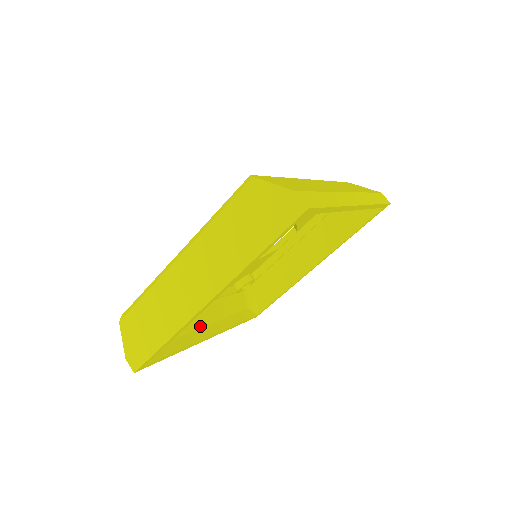
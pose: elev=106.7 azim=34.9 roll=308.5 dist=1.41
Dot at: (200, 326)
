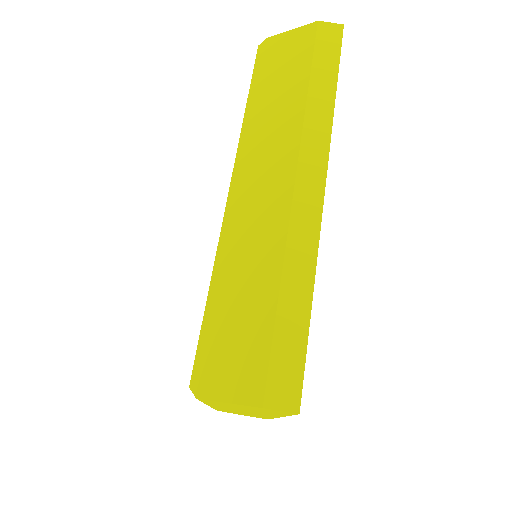
Dot at: occluded
